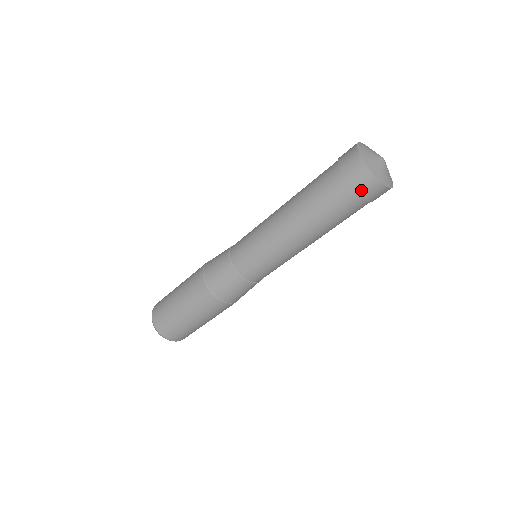
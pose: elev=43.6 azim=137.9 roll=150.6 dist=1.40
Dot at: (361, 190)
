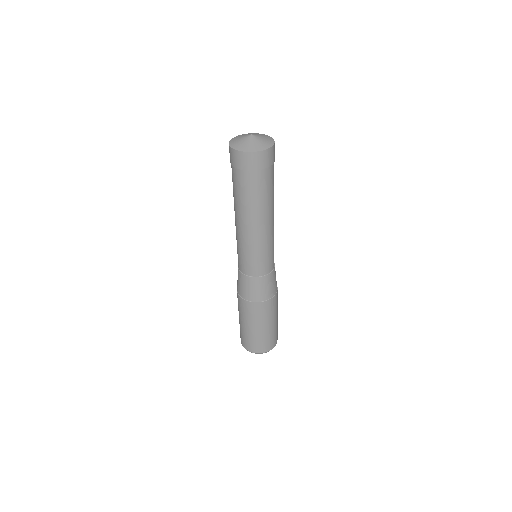
Dot at: (241, 166)
